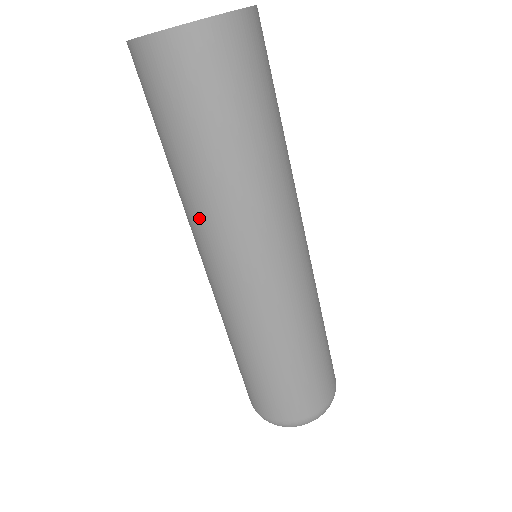
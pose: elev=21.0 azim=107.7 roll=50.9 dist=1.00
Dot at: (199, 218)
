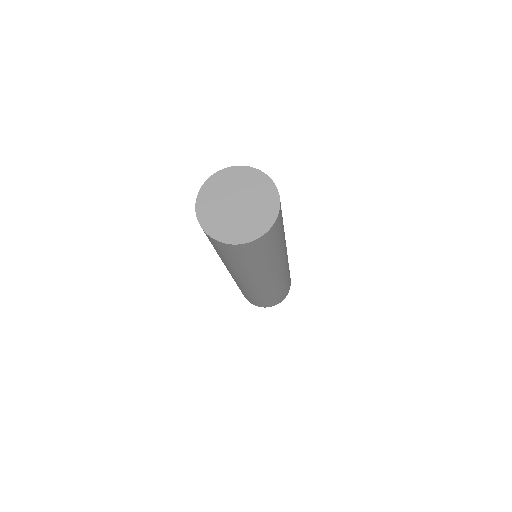
Dot at: (230, 269)
